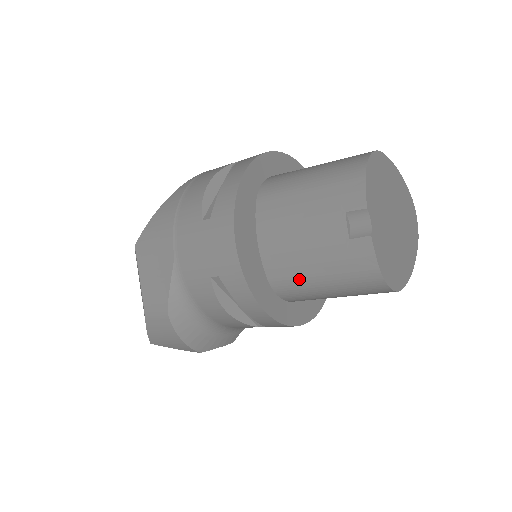
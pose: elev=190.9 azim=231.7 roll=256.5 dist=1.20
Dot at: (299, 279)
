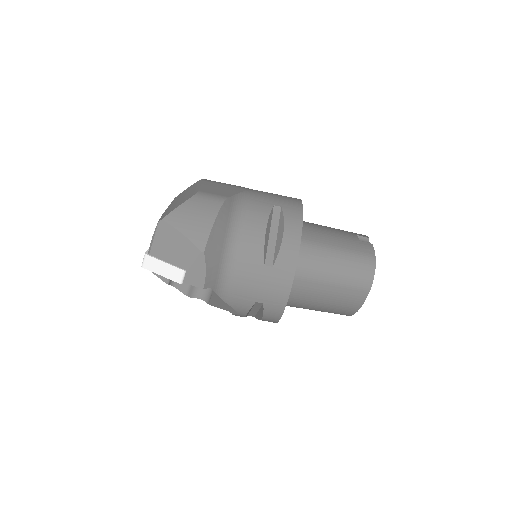
Dot at: (322, 245)
